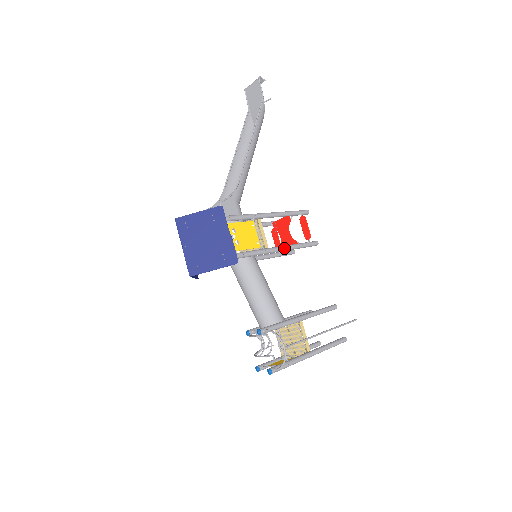
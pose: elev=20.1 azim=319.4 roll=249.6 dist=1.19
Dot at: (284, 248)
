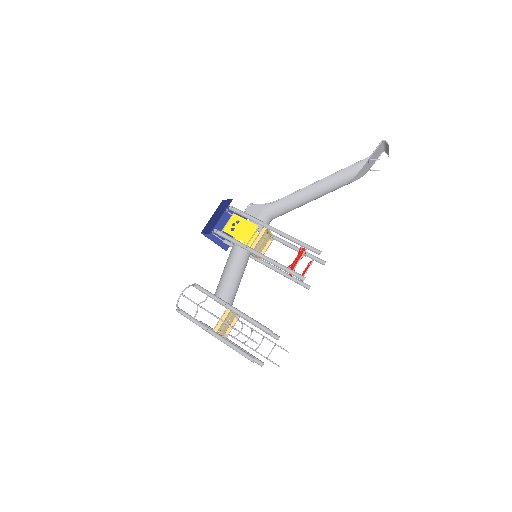
Dot at: (264, 257)
